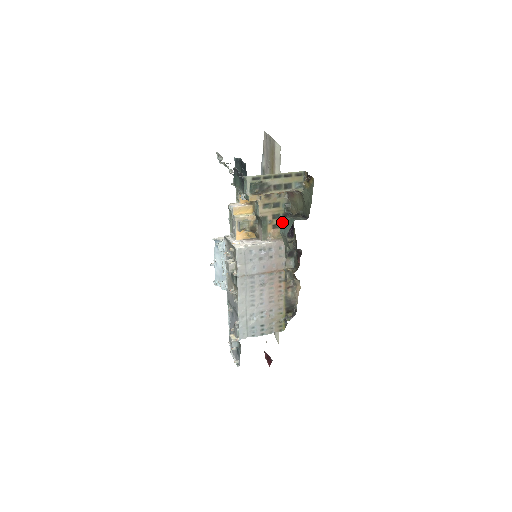
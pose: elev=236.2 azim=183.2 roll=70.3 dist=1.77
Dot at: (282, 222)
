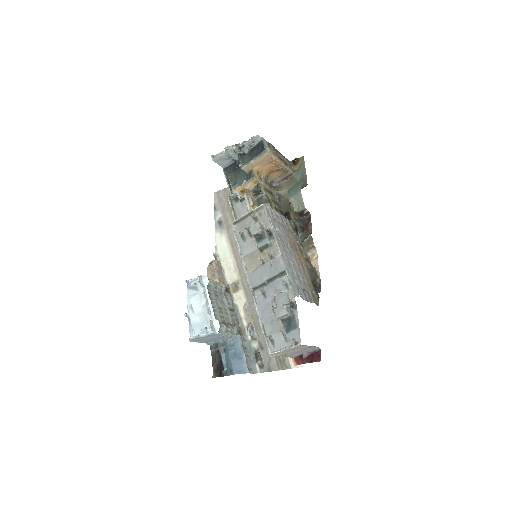
Dot at: (278, 209)
